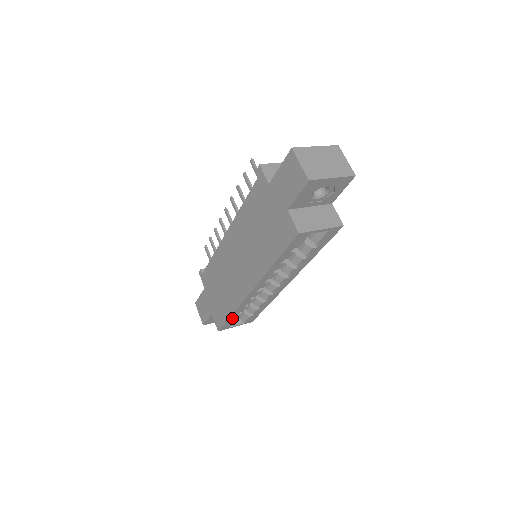
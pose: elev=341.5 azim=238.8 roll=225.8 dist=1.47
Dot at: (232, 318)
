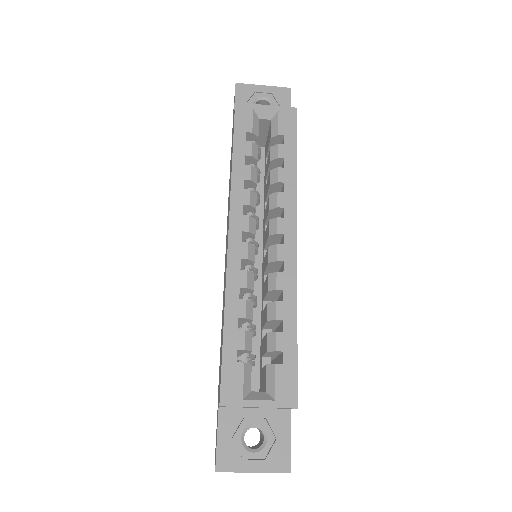
Dot at: (232, 344)
